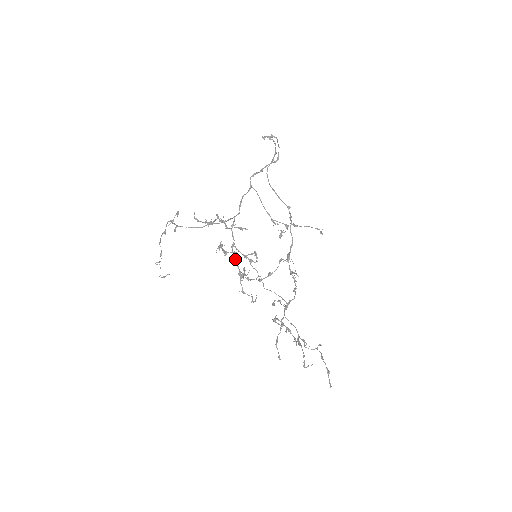
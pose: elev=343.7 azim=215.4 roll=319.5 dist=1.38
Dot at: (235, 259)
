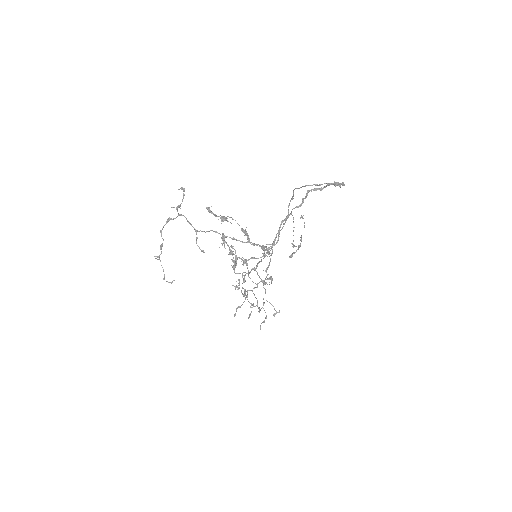
Dot at: occluded
